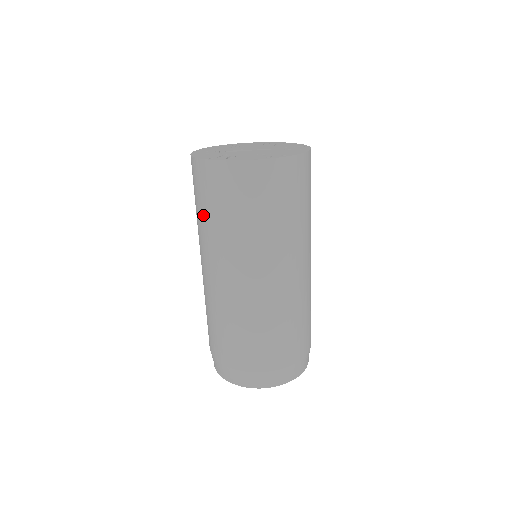
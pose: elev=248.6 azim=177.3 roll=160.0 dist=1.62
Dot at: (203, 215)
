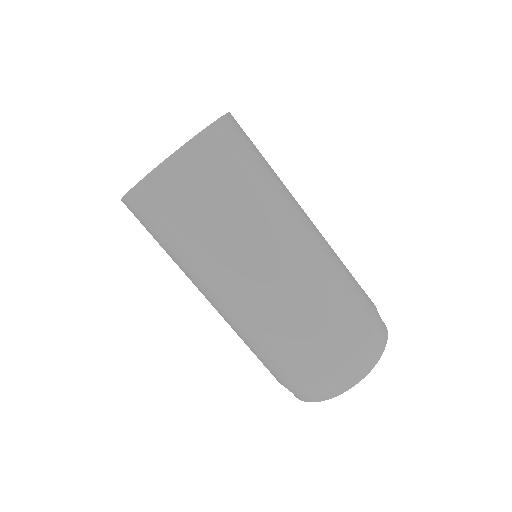
Dot at: occluded
